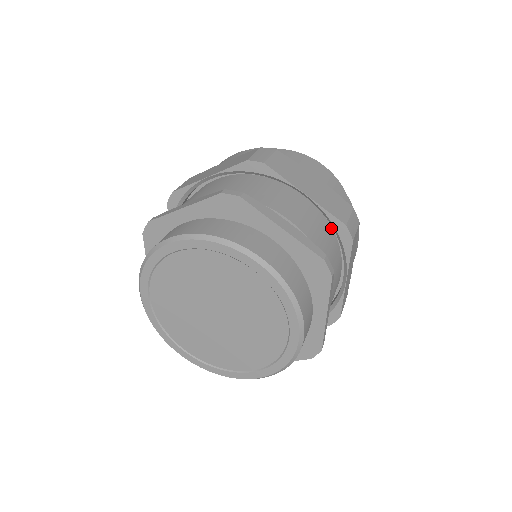
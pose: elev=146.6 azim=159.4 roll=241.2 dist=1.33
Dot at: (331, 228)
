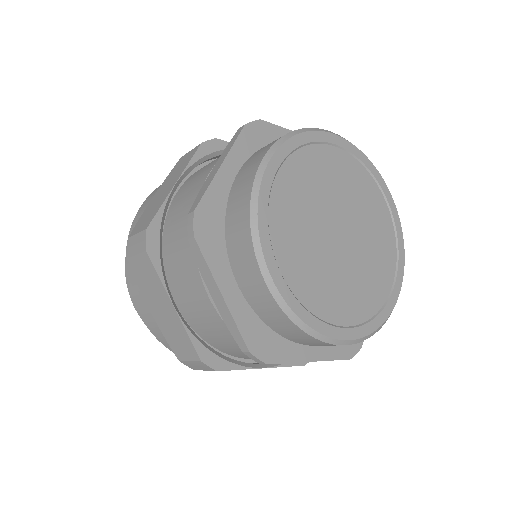
Dot at: occluded
